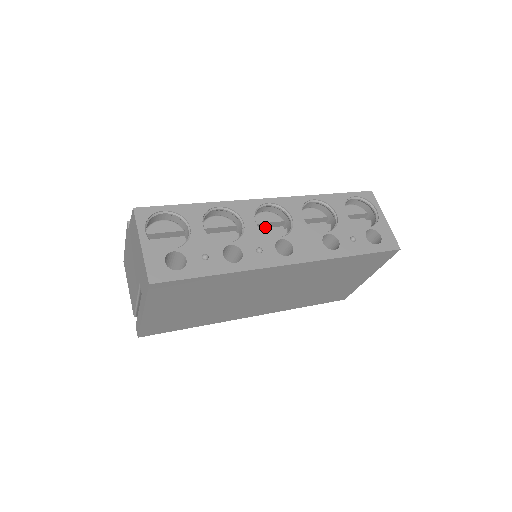
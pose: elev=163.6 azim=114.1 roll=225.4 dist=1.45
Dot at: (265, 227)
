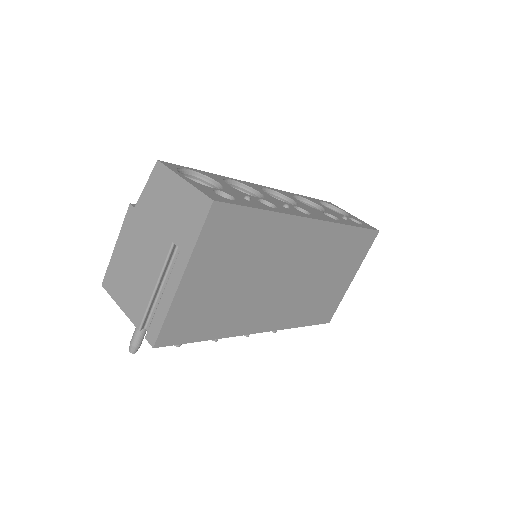
Dot at: occluded
